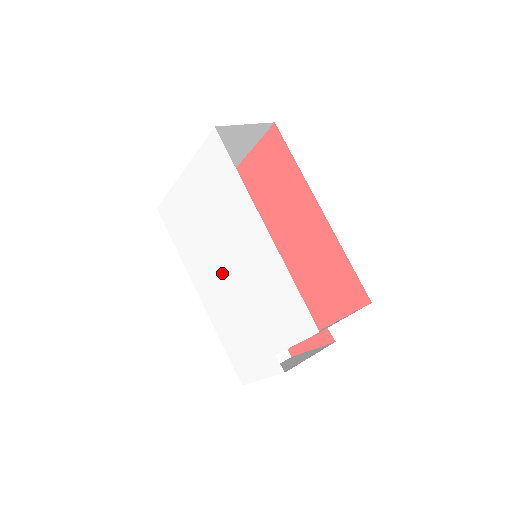
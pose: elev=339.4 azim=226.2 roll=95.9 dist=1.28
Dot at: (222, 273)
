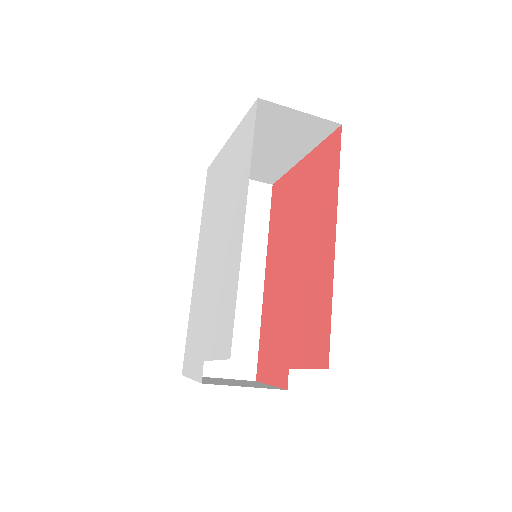
Dot at: (211, 254)
